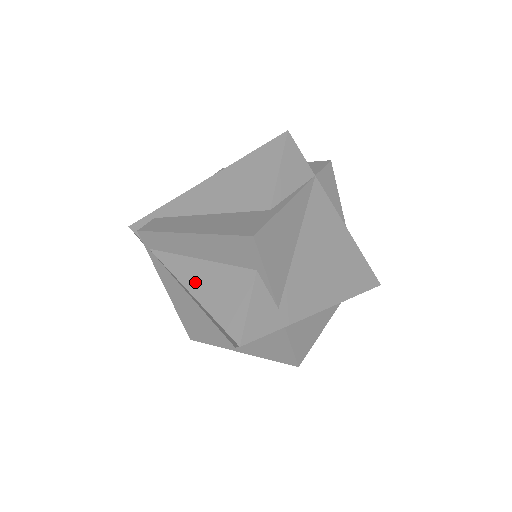
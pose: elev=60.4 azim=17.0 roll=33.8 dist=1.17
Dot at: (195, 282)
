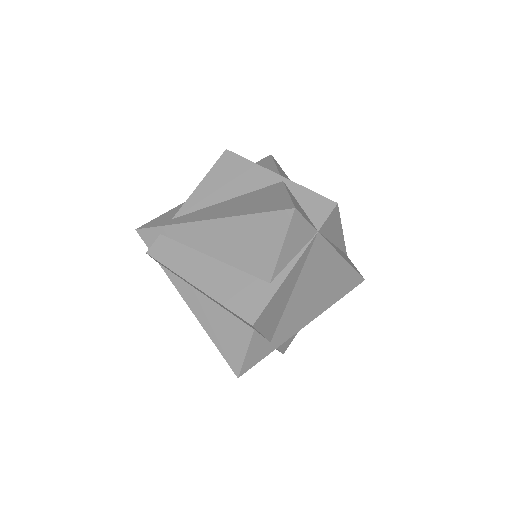
Dot at: (202, 313)
